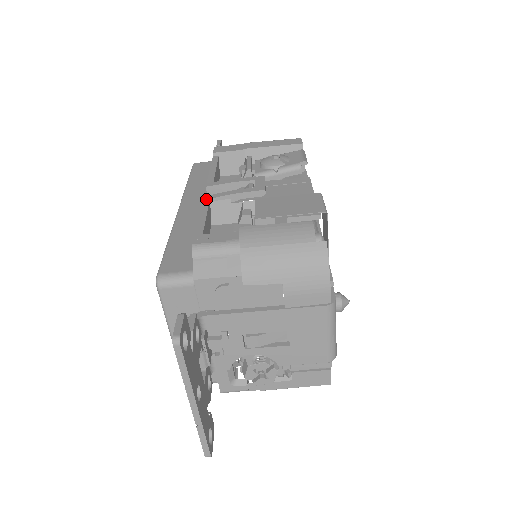
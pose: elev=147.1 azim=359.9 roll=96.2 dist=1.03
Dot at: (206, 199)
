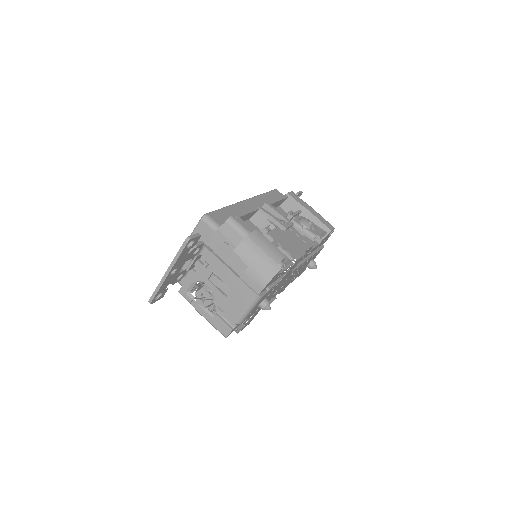
Dot at: (258, 207)
